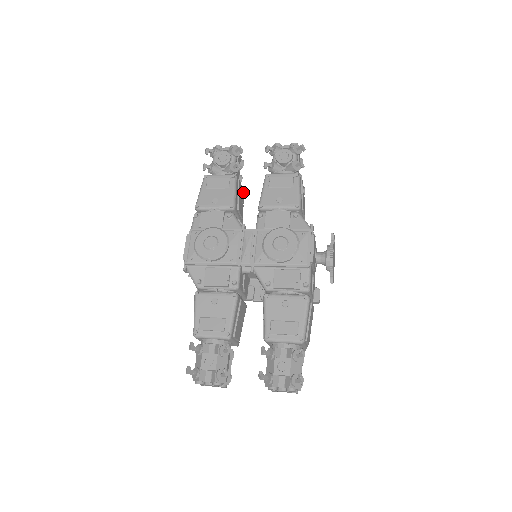
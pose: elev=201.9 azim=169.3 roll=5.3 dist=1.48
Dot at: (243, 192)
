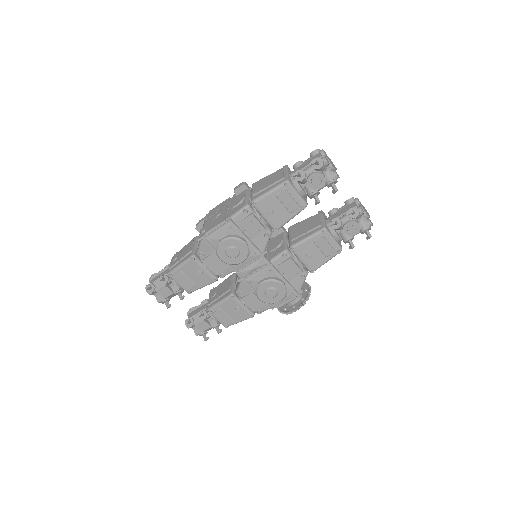
Dot at: occluded
